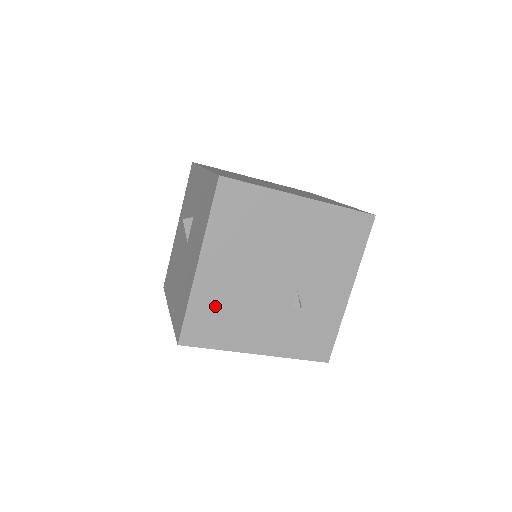
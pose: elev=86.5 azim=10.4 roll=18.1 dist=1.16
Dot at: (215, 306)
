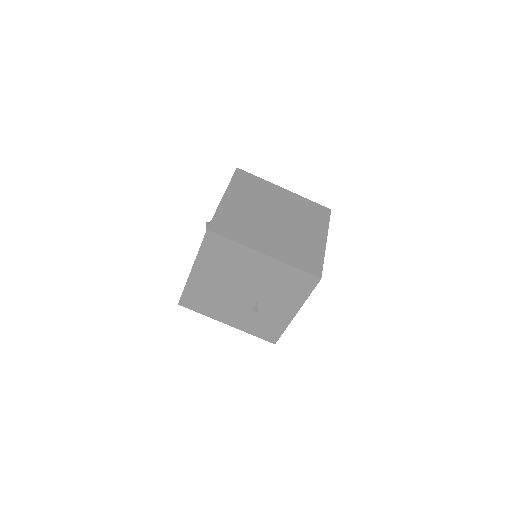
Dot at: (201, 293)
